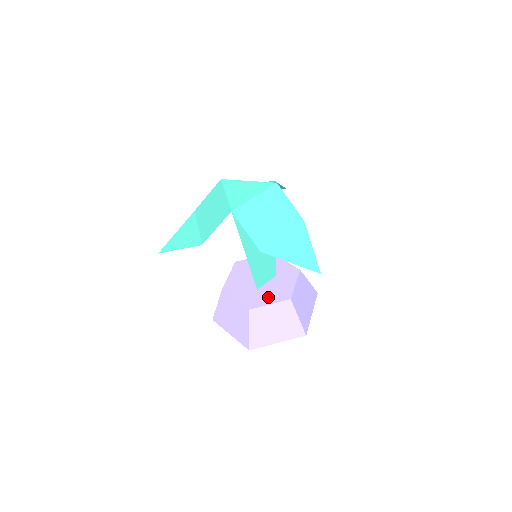
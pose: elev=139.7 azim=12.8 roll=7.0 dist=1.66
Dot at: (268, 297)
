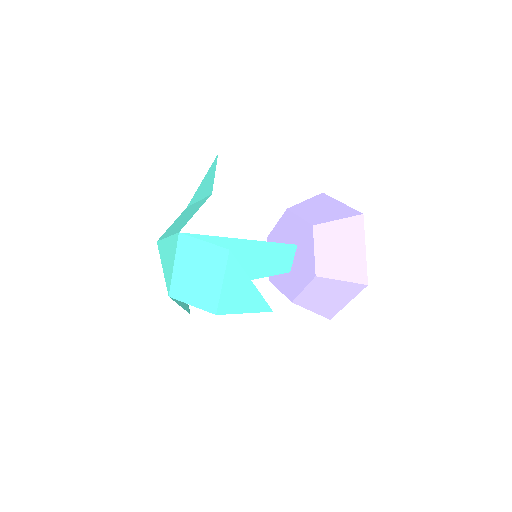
Dot at: (299, 280)
